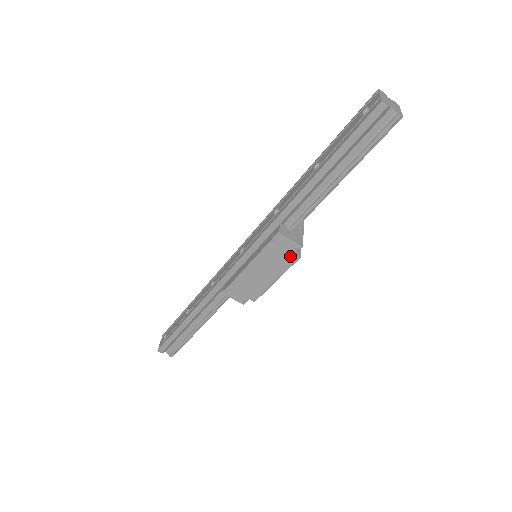
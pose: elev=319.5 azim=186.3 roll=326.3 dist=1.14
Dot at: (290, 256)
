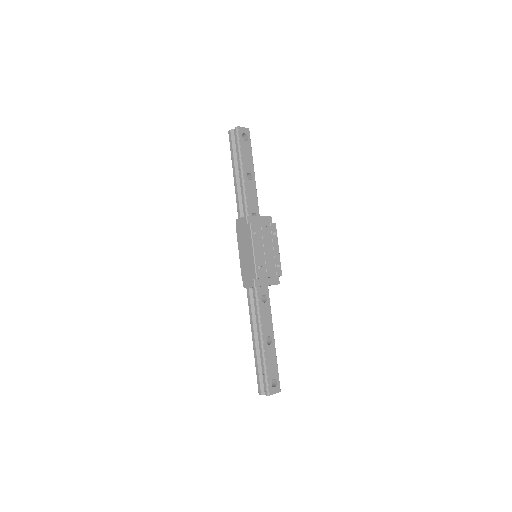
Dot at: (246, 227)
